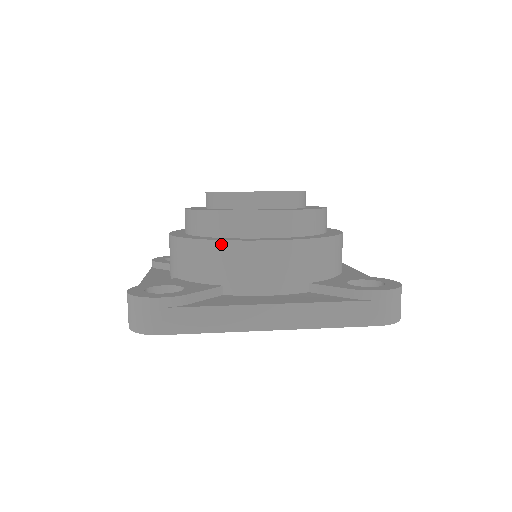
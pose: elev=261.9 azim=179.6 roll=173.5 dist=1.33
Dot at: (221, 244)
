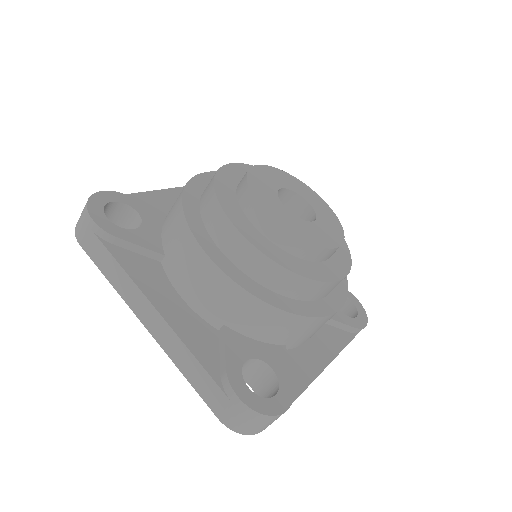
Dot at: (184, 224)
